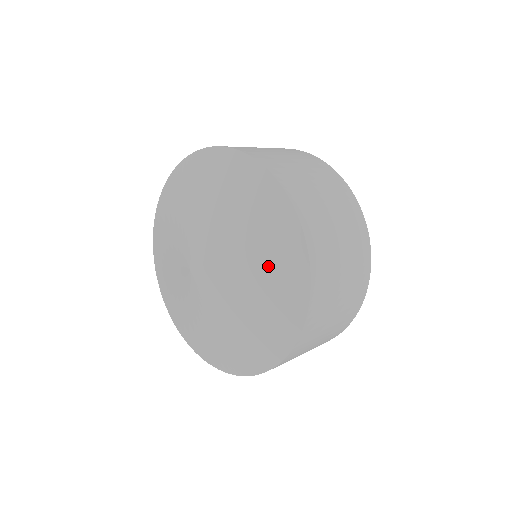
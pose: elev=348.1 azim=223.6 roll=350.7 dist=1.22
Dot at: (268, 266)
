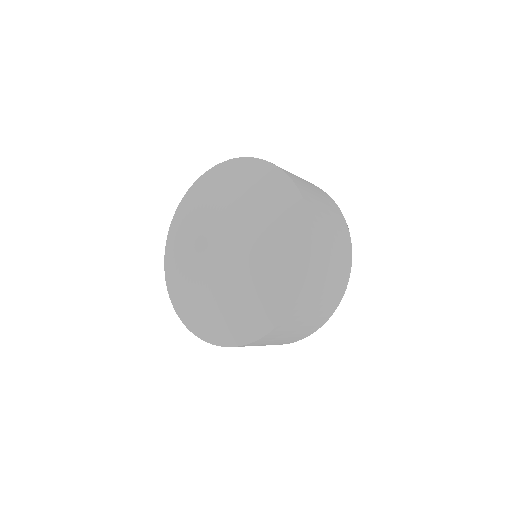
Dot at: (274, 219)
